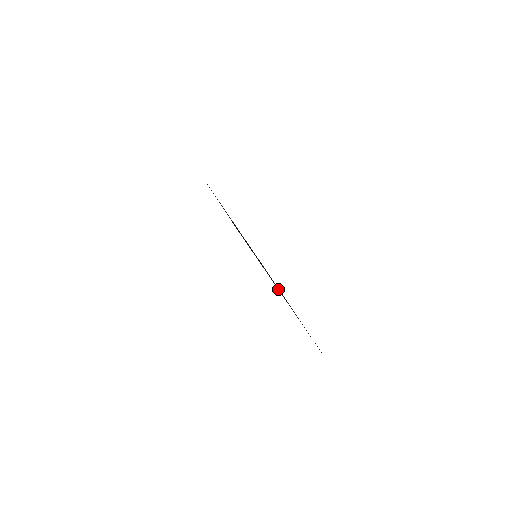
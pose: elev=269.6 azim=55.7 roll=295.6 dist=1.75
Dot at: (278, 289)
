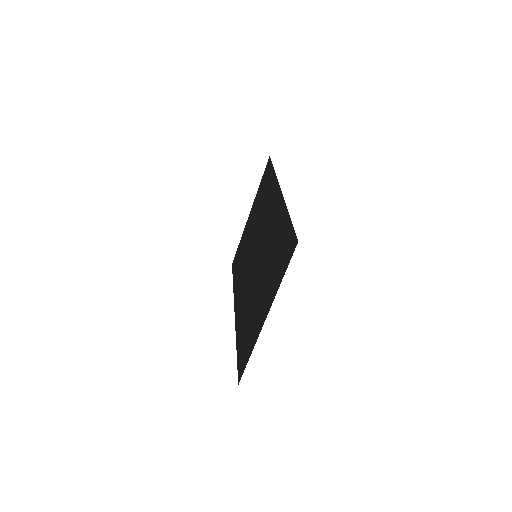
Dot at: (261, 300)
